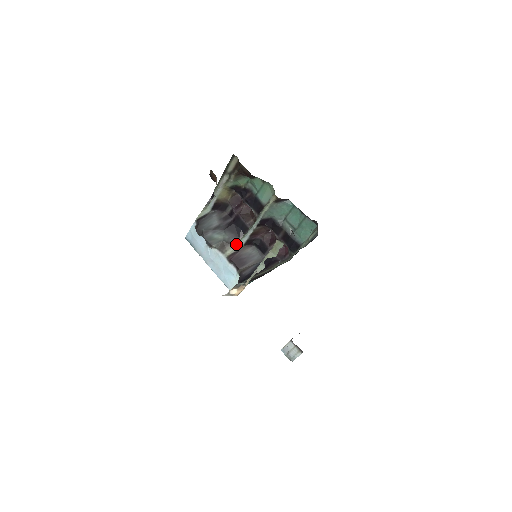
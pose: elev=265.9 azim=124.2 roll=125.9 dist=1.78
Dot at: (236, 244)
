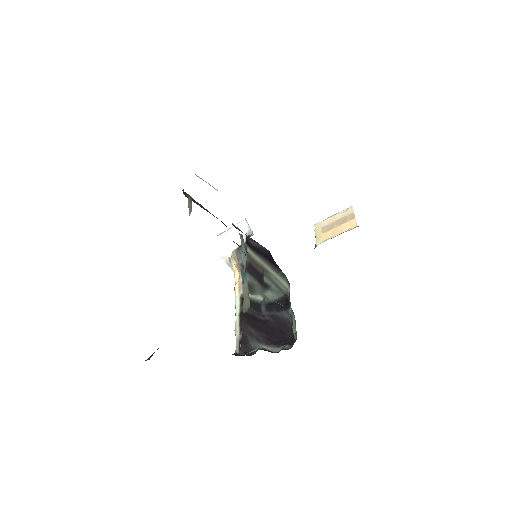
Dot at: occluded
